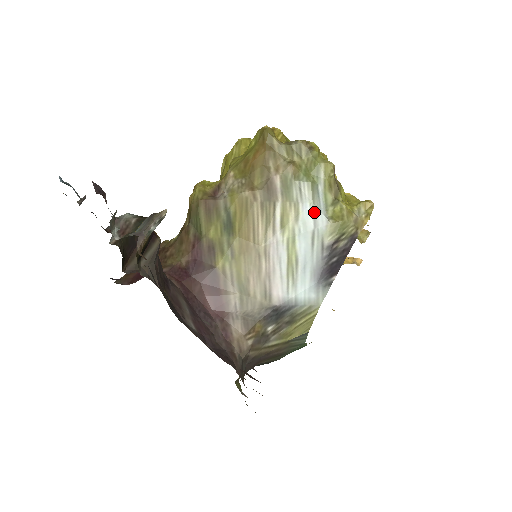
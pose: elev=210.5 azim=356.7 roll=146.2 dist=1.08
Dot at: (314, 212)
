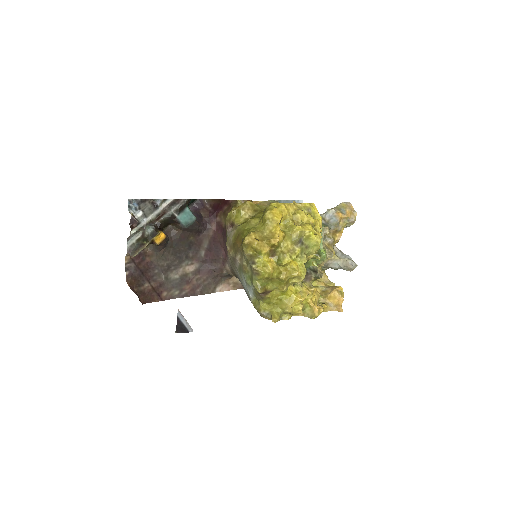
Dot at: (247, 289)
